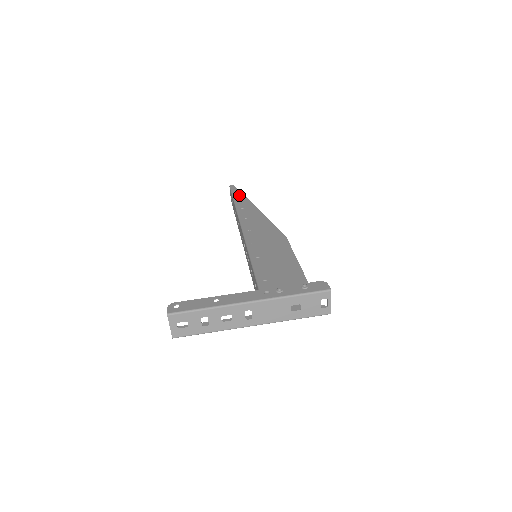
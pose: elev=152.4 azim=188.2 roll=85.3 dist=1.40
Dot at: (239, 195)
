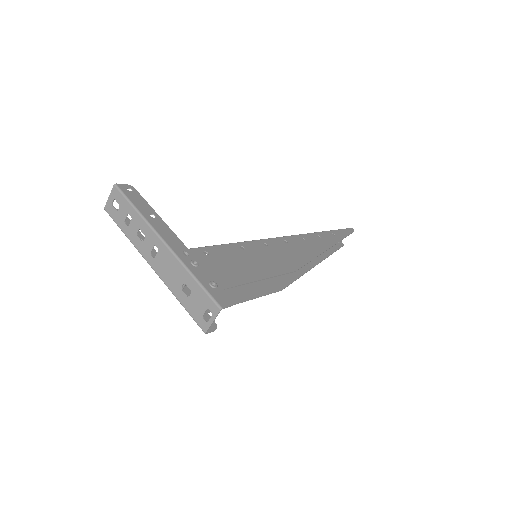
Dot at: (341, 234)
